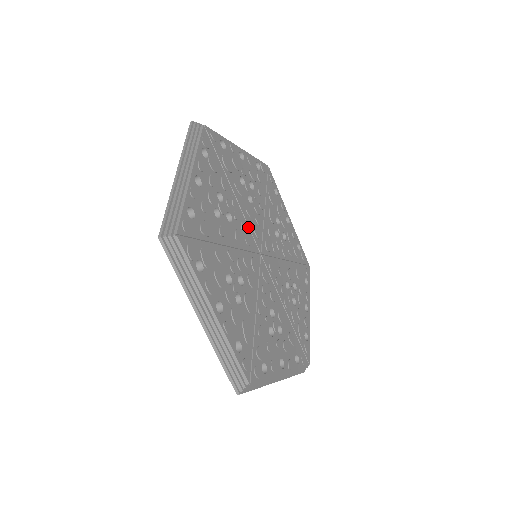
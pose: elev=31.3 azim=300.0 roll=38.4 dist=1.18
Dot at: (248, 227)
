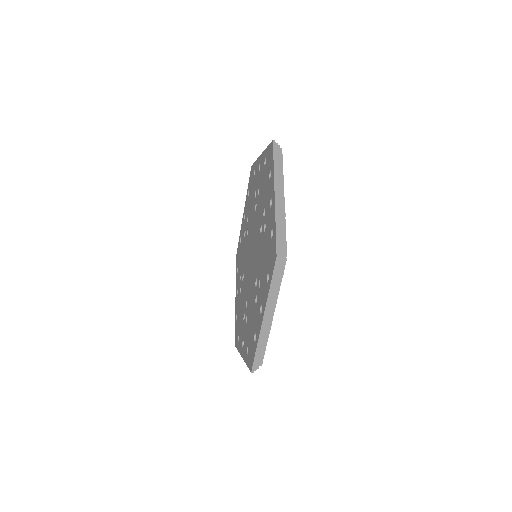
Dot at: occluded
